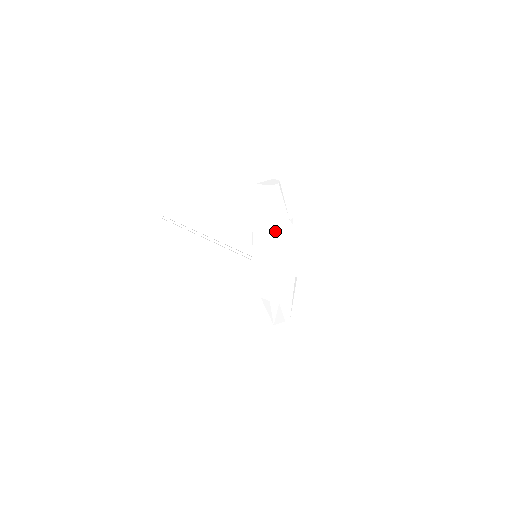
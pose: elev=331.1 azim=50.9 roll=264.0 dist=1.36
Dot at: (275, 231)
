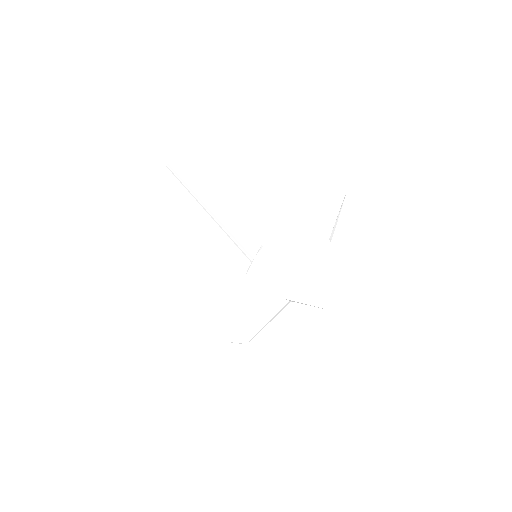
Dot at: (309, 238)
